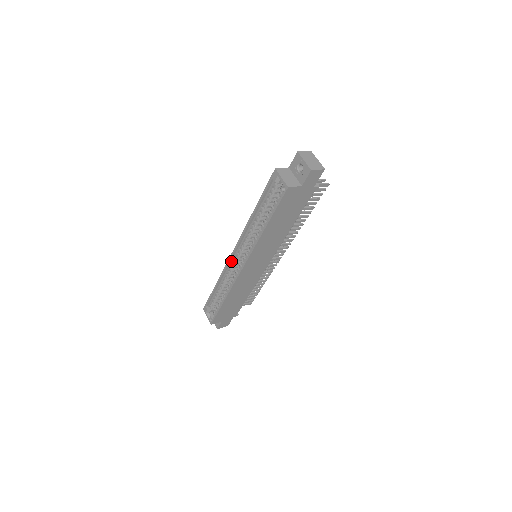
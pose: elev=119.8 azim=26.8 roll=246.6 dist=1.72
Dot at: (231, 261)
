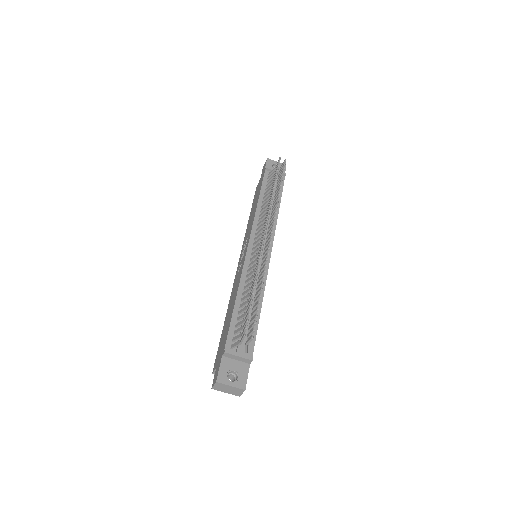
Dot at: occluded
